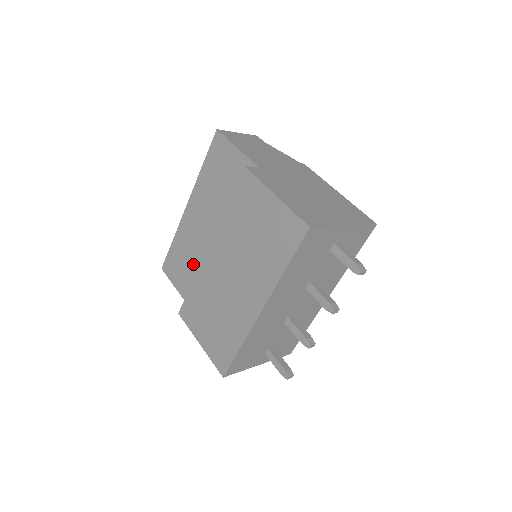
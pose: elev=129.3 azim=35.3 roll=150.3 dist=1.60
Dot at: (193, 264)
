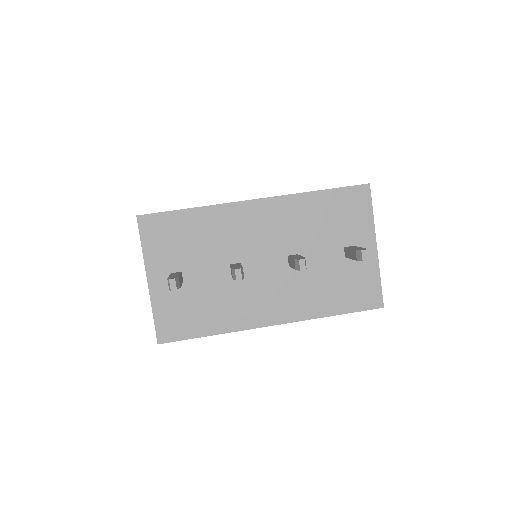
Dot at: occluded
